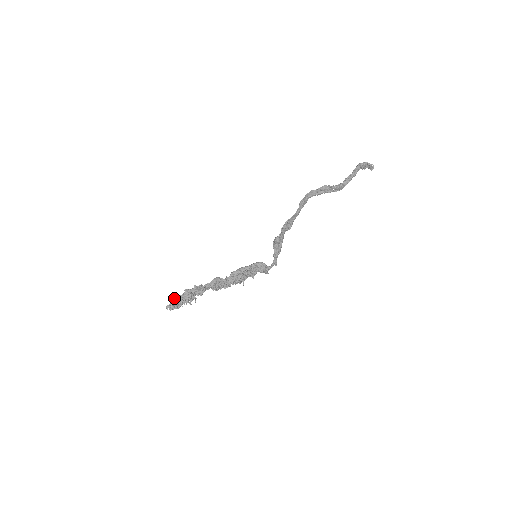
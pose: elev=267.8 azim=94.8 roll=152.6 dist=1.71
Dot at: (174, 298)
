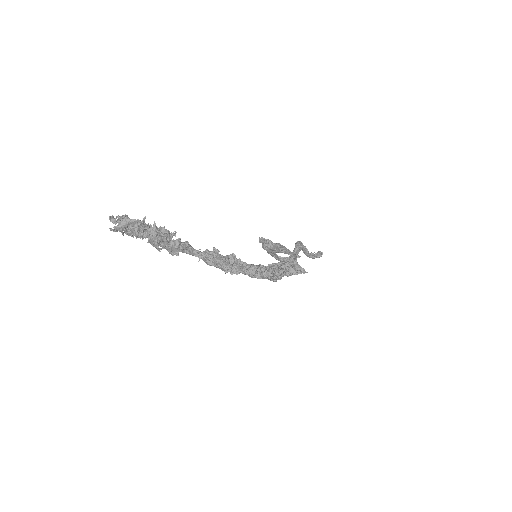
Dot at: occluded
